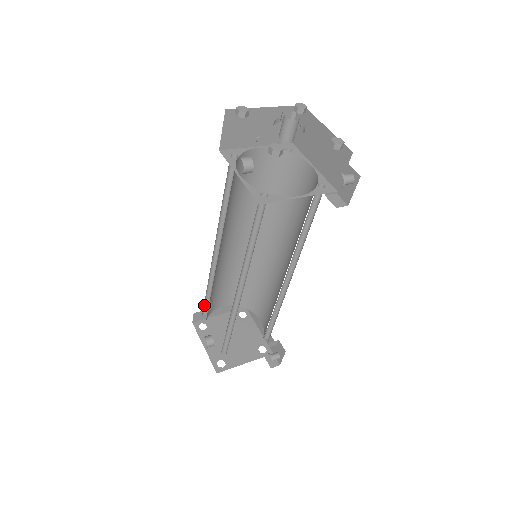
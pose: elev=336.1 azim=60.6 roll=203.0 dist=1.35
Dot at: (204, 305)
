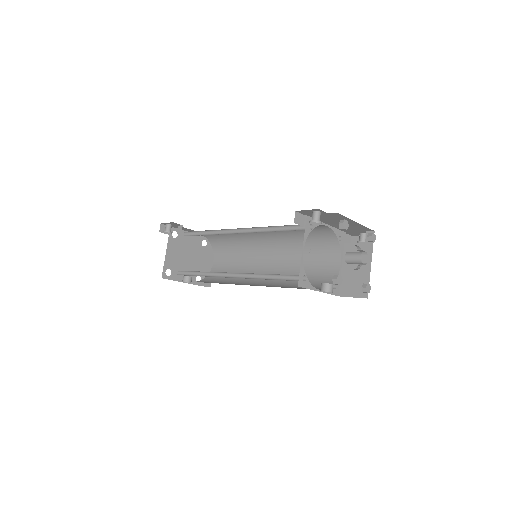
Dot at: occluded
